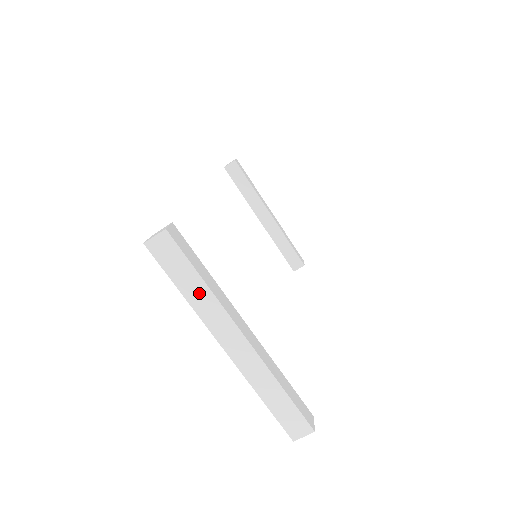
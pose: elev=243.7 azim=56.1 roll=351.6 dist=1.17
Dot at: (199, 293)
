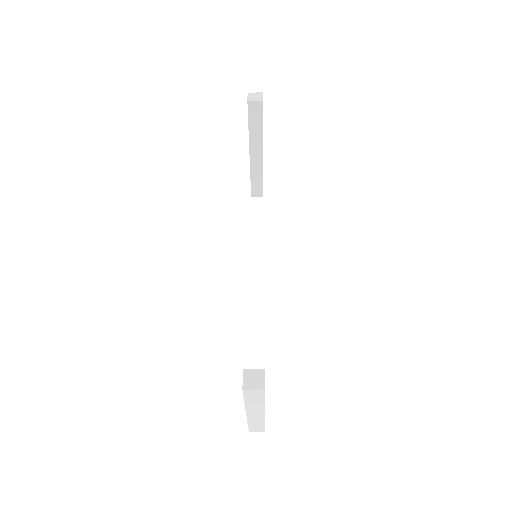
Dot at: (256, 404)
